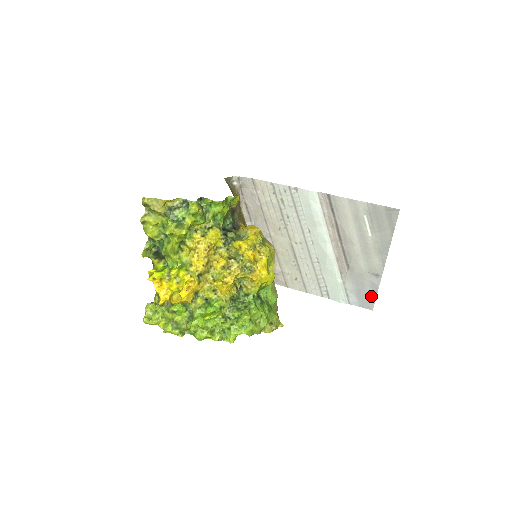
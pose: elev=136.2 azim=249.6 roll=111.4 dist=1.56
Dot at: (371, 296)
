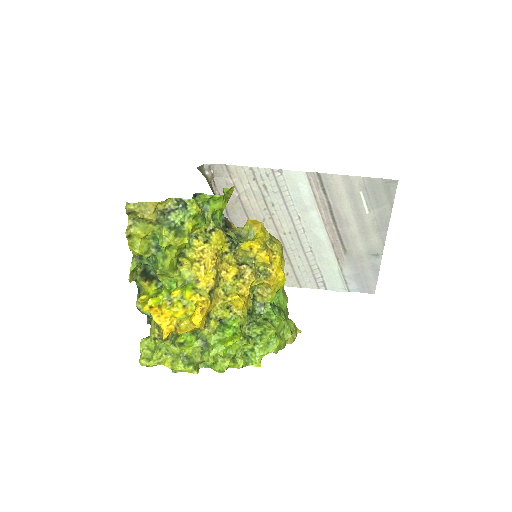
Dot at: (372, 279)
